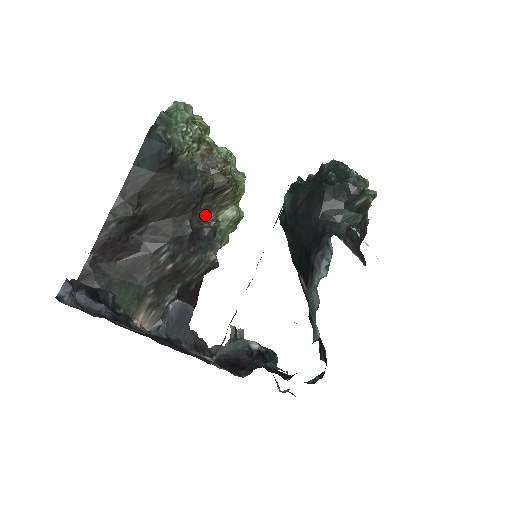
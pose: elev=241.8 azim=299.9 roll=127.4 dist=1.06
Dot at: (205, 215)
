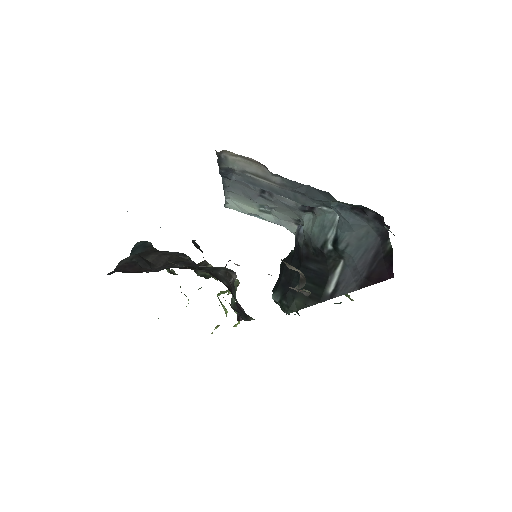
Dot at: occluded
